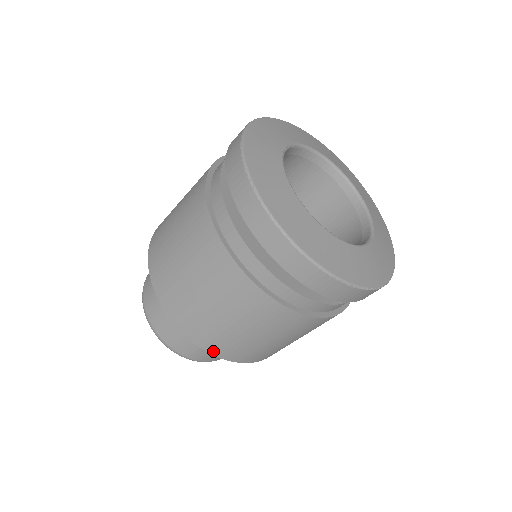
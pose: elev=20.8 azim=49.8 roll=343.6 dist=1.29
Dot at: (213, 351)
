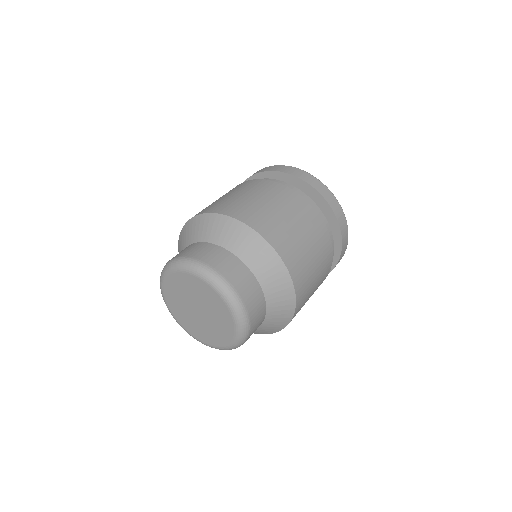
Dot at: (282, 255)
